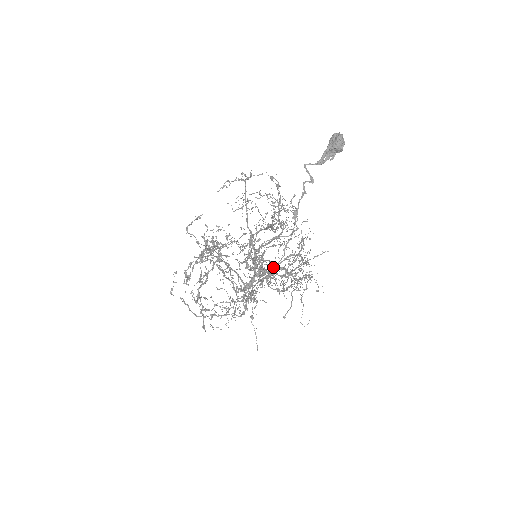
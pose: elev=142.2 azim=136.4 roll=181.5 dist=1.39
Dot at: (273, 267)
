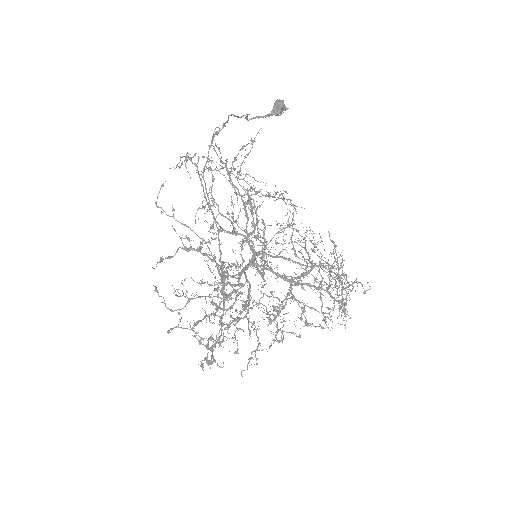
Dot at: occluded
